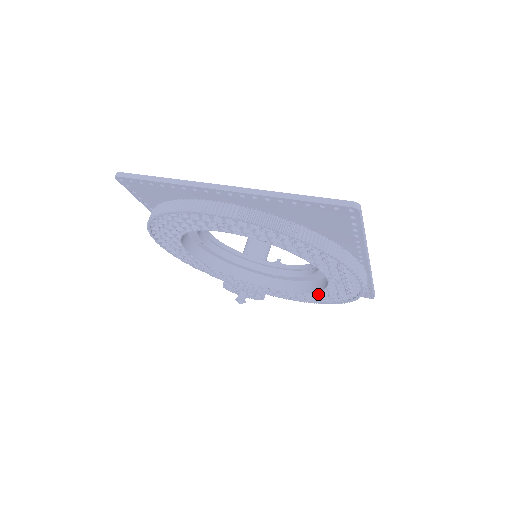
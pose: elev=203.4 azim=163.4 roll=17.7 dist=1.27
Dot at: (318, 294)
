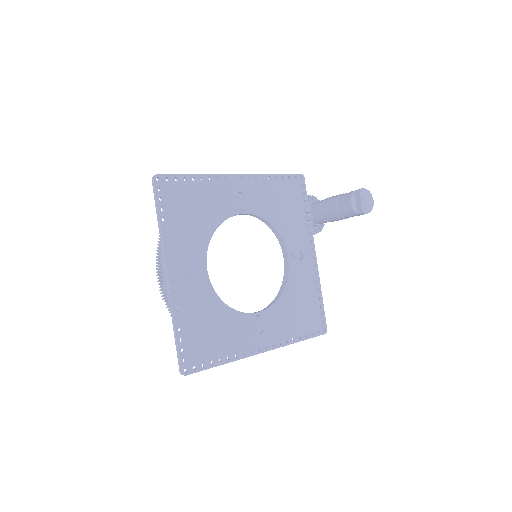
Dot at: occluded
